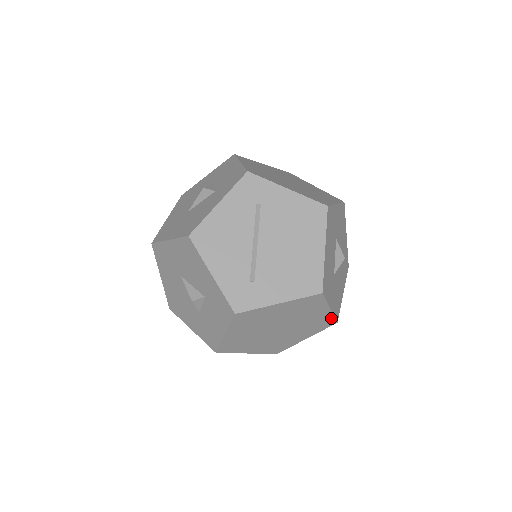
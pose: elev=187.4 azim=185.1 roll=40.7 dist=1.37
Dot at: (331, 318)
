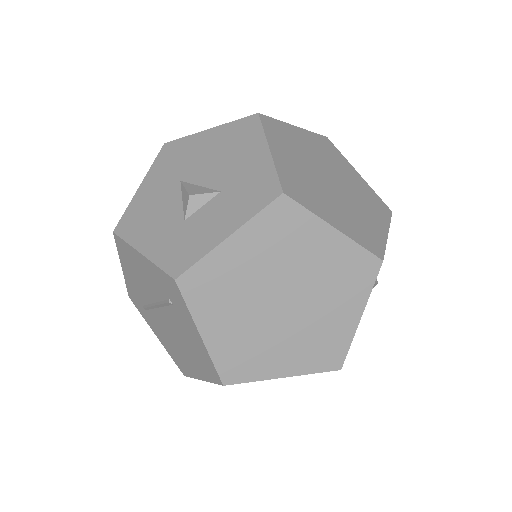
Dot at: occluded
